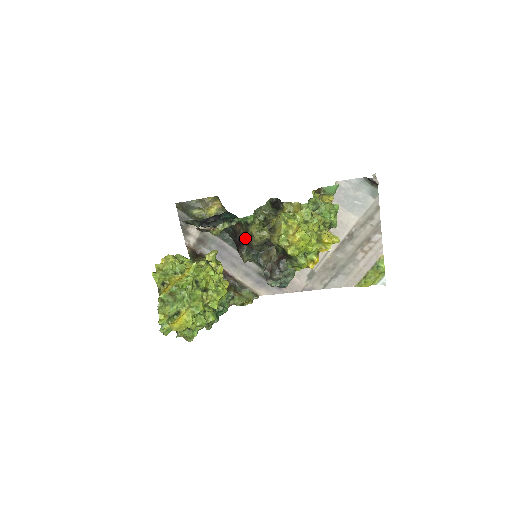
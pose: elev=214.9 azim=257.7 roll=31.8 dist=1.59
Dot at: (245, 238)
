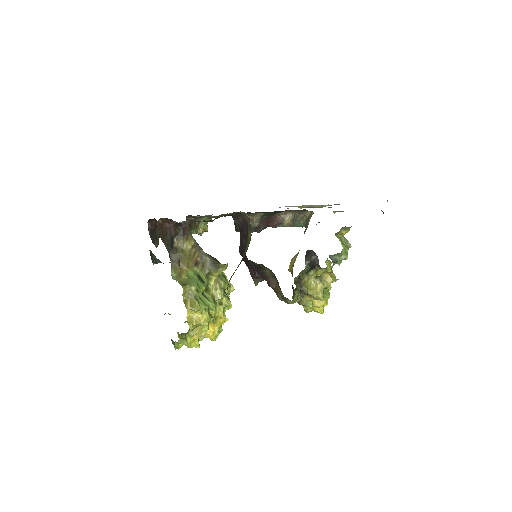
Dot at: (273, 288)
